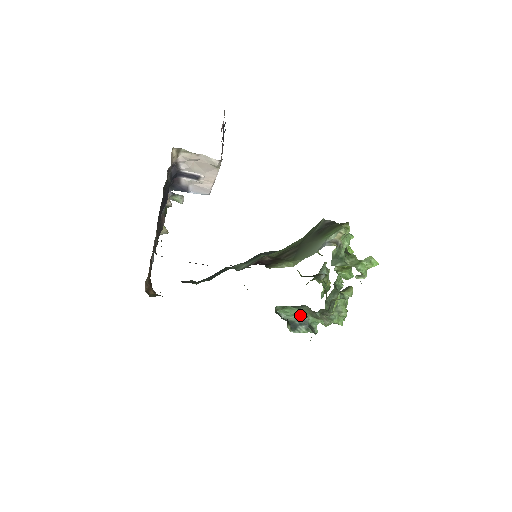
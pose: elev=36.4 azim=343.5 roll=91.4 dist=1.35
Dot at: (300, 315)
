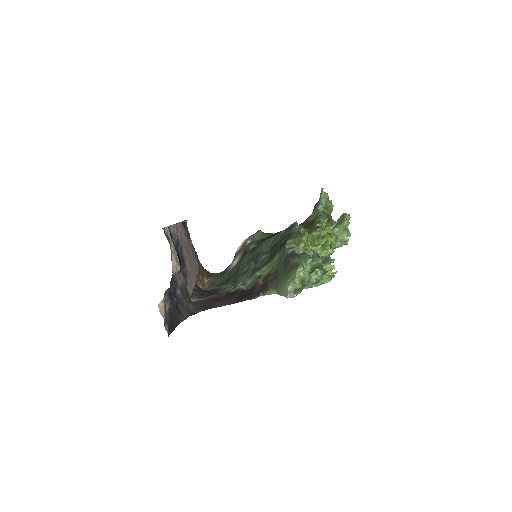
Dot at: occluded
